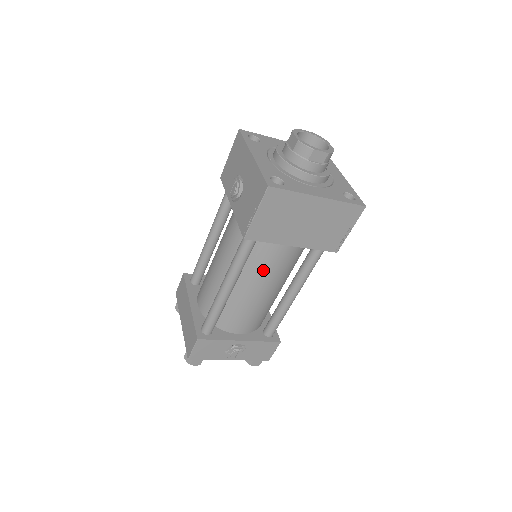
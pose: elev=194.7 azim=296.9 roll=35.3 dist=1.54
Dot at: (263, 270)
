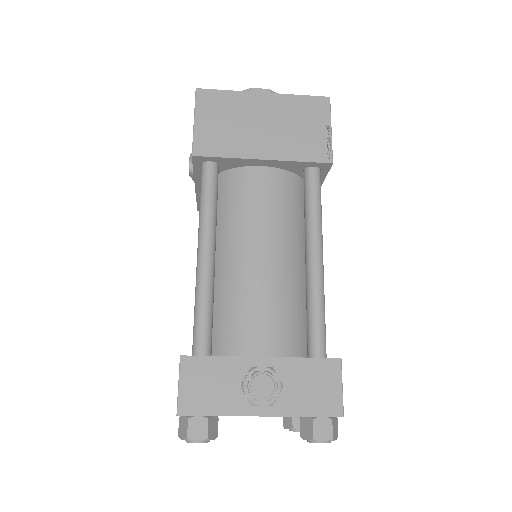
Dot at: (247, 220)
